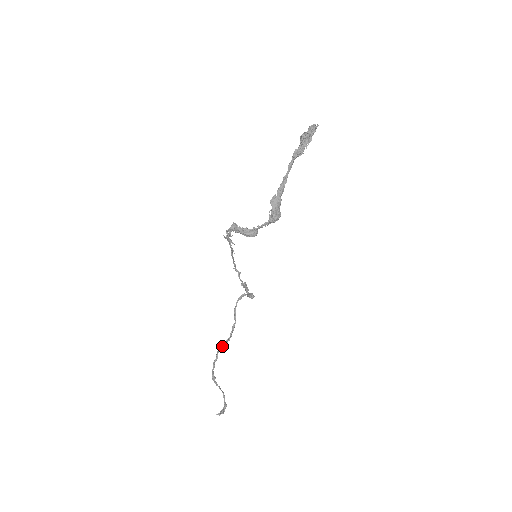
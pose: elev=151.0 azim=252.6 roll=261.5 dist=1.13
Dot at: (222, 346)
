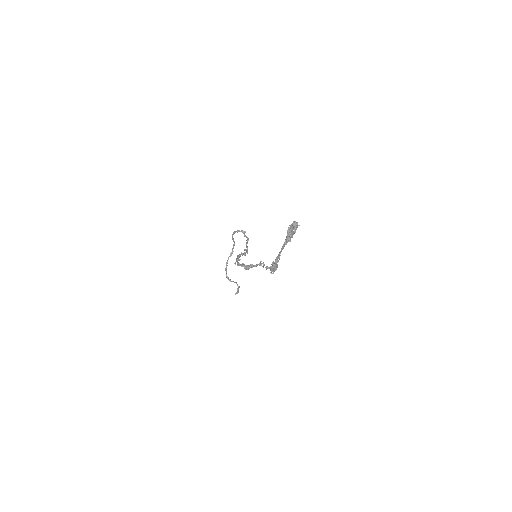
Dot at: (228, 258)
